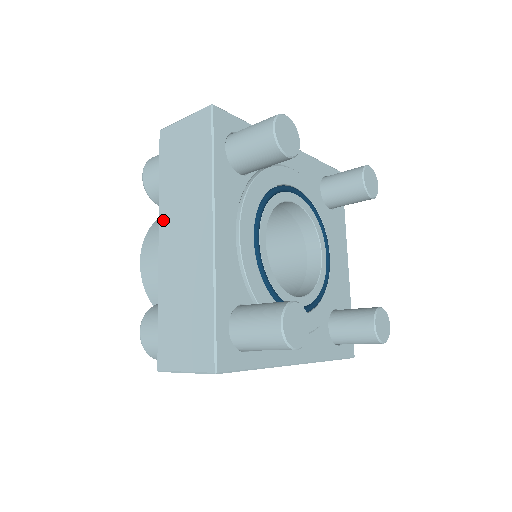
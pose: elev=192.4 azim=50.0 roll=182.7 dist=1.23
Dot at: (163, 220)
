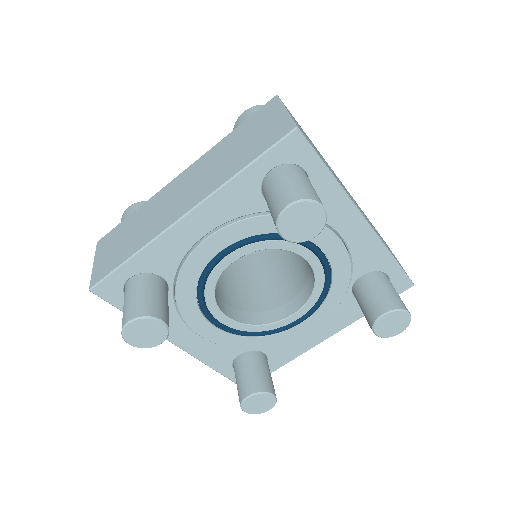
Dot at: occluded
